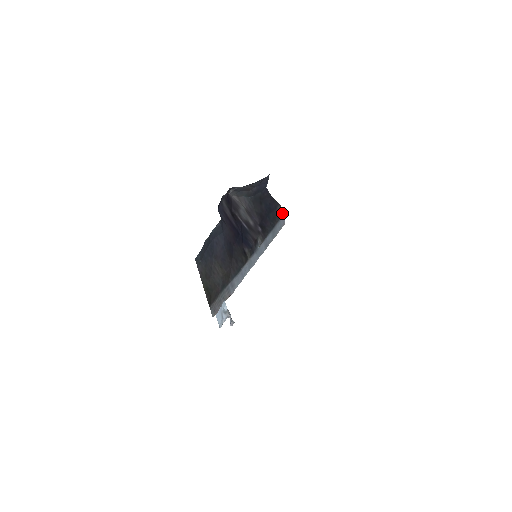
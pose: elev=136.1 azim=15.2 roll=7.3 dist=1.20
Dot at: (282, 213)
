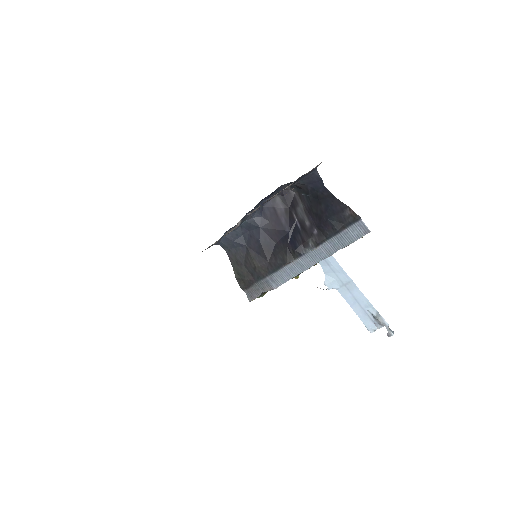
Dot at: (356, 218)
